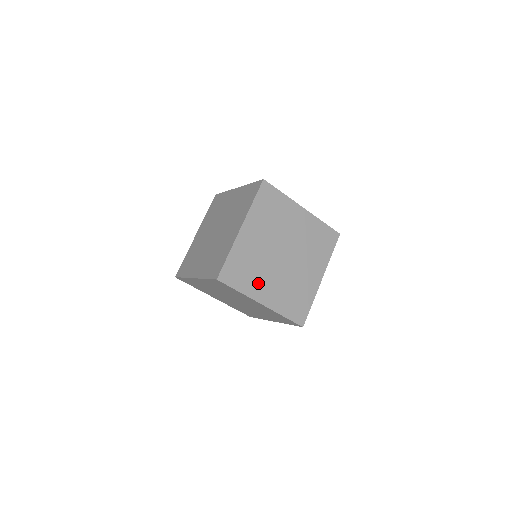
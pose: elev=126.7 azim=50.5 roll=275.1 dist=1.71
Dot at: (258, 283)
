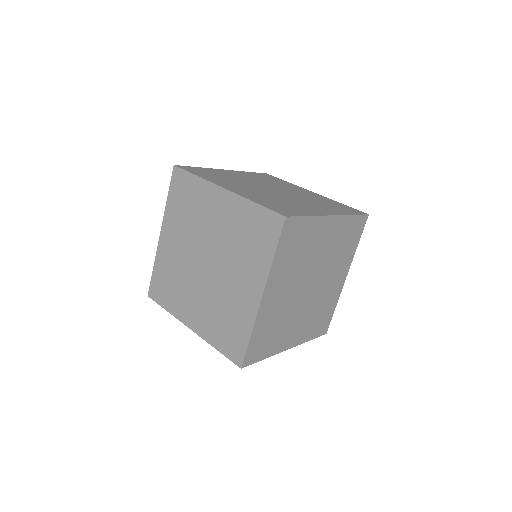
Dot at: (284, 335)
